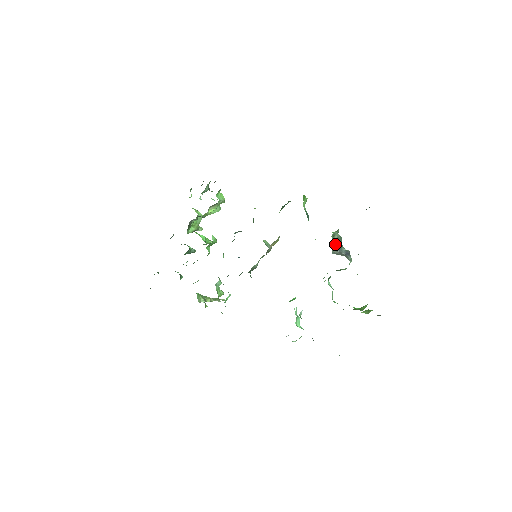
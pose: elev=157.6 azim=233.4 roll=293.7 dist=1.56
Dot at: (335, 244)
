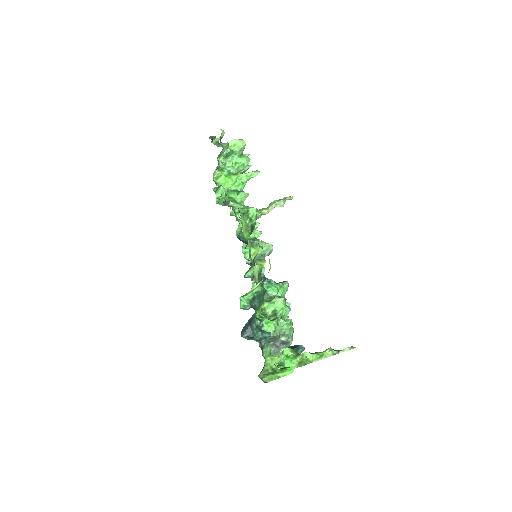
Dot at: occluded
